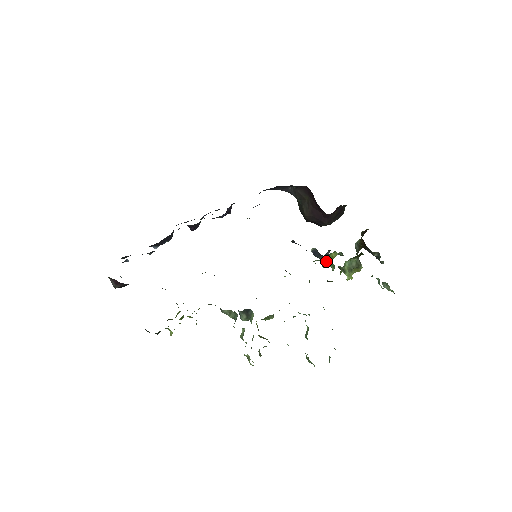
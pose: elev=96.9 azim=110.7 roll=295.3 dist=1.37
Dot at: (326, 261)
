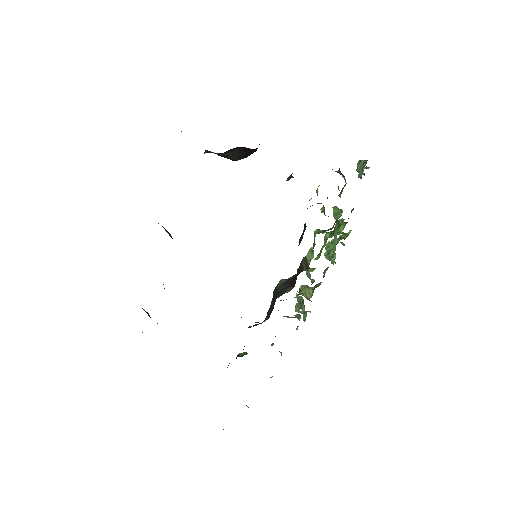
Dot at: occluded
